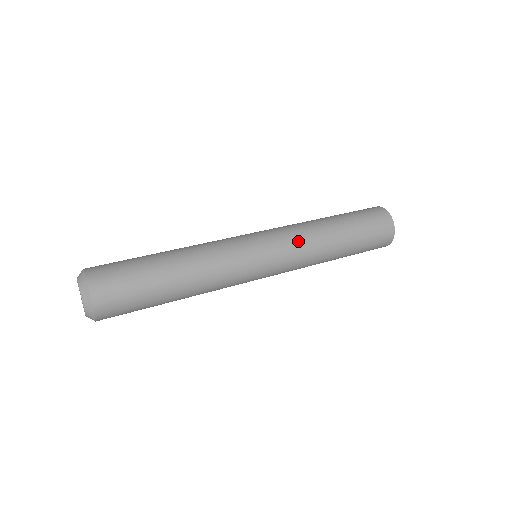
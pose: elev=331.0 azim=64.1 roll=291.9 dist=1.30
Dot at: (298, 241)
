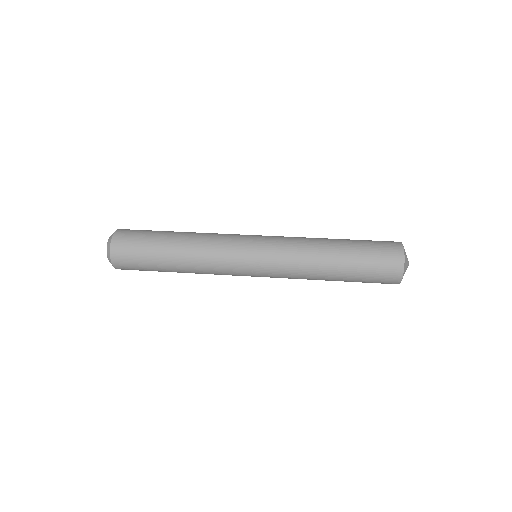
Dot at: (289, 258)
